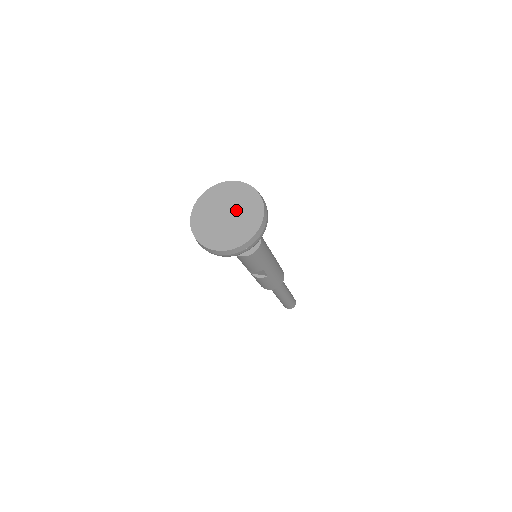
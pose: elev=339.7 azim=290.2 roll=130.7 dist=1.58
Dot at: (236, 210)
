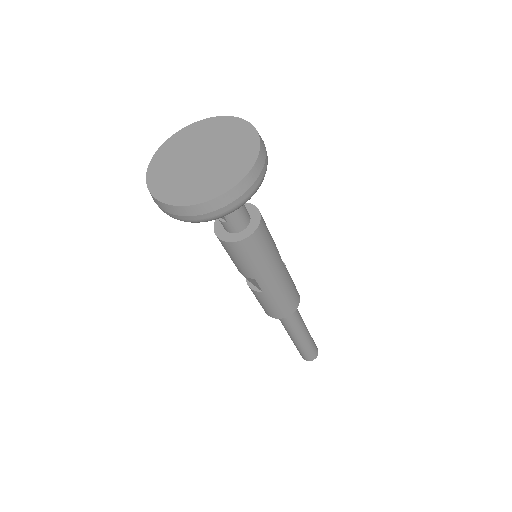
Dot at: (217, 156)
